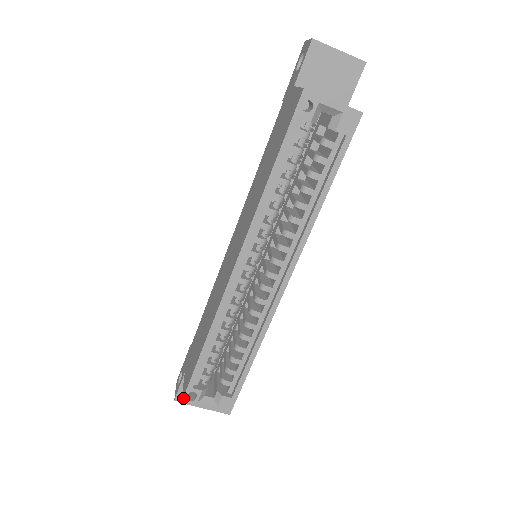
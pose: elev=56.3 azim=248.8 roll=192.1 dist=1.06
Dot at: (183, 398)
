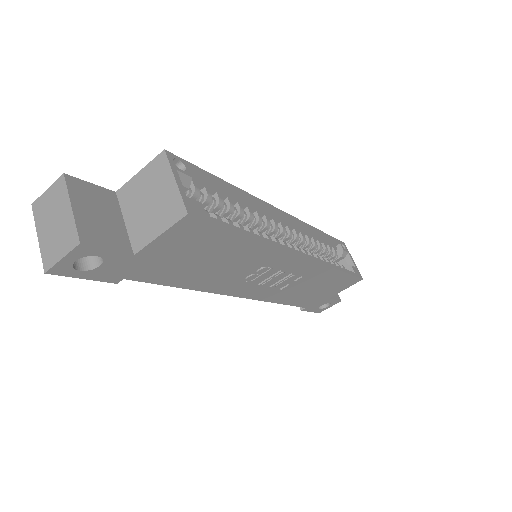
Dot at: (171, 153)
